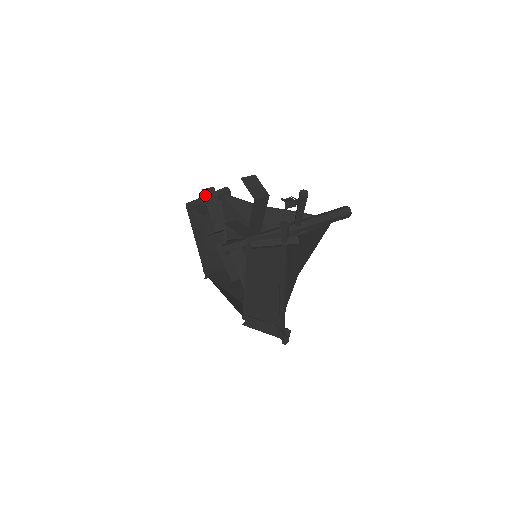
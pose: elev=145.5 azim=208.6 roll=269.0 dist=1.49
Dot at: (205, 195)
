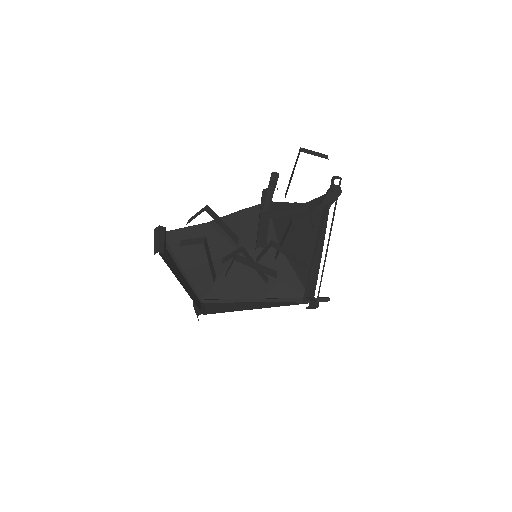
Dot at: (210, 214)
